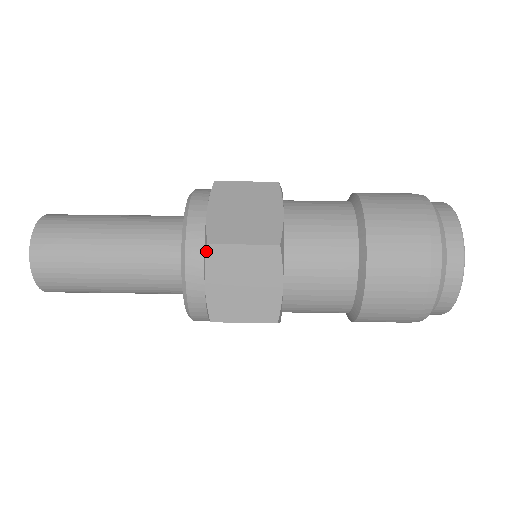
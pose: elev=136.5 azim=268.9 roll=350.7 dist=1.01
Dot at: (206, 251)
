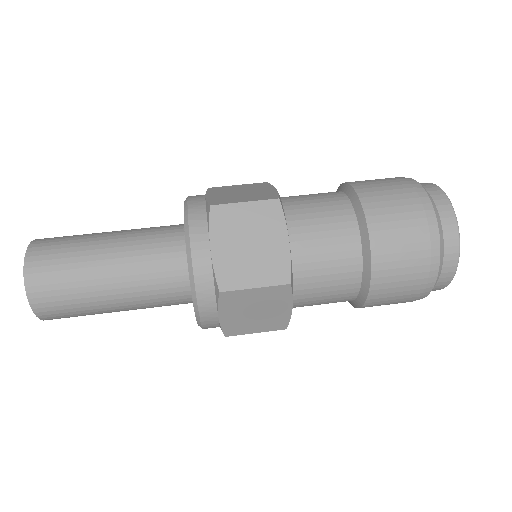
Dot at: (218, 297)
